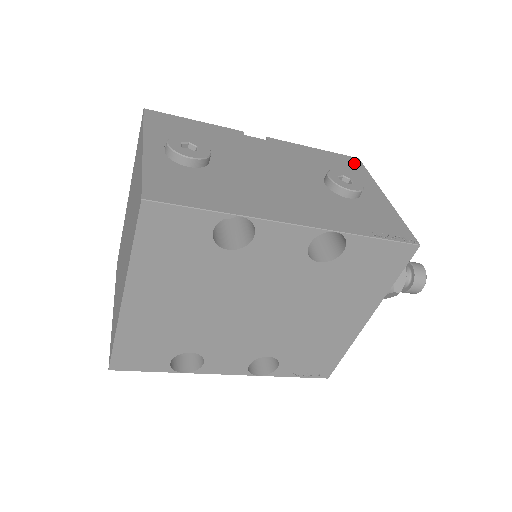
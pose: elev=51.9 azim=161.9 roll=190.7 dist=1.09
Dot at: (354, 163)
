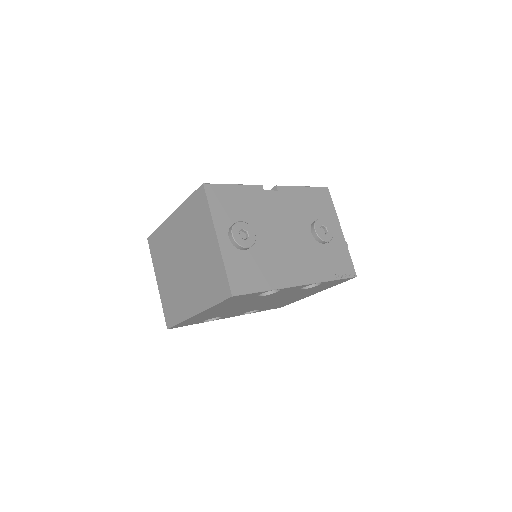
Dot at: (326, 196)
